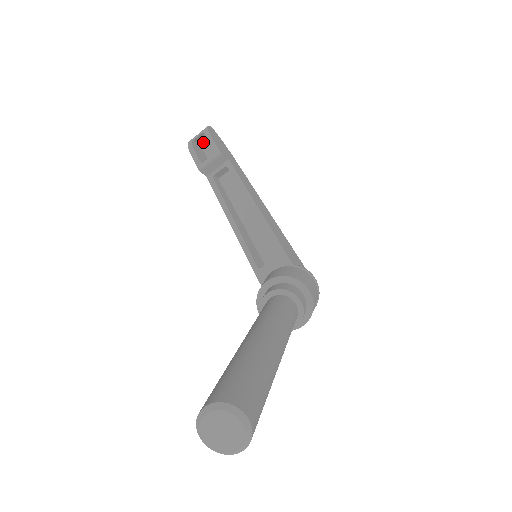
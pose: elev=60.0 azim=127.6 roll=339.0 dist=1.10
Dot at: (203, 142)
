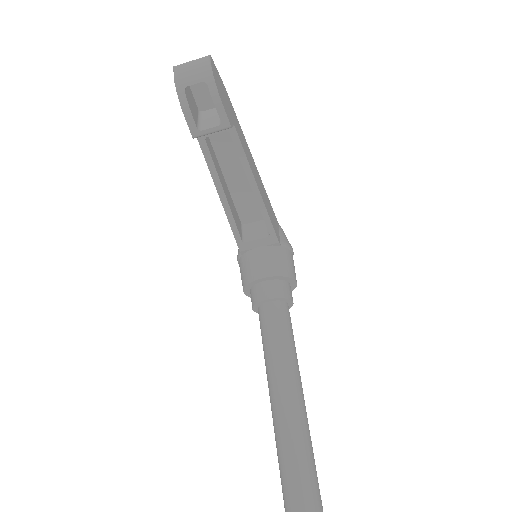
Dot at: occluded
